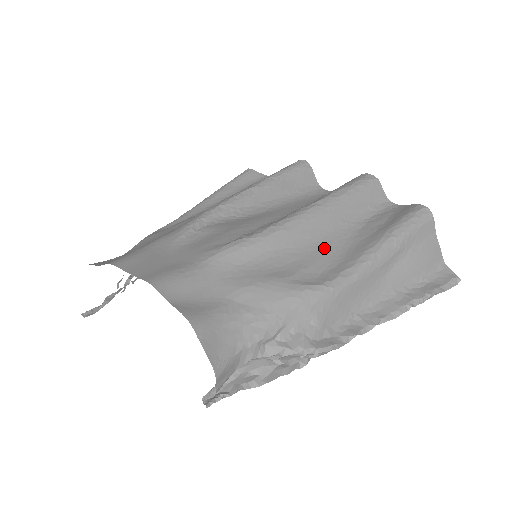
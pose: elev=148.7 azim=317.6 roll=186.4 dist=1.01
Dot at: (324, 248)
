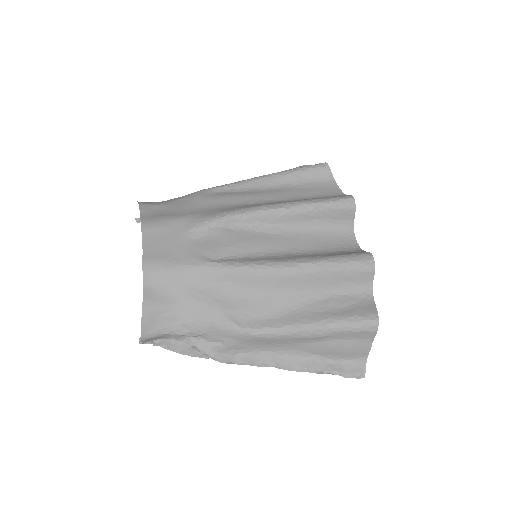
Dot at: (275, 300)
